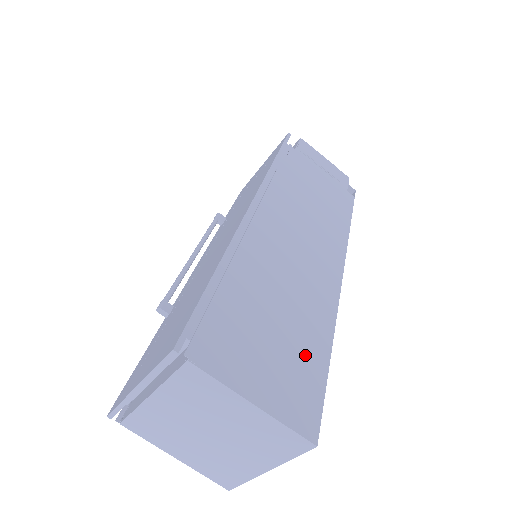
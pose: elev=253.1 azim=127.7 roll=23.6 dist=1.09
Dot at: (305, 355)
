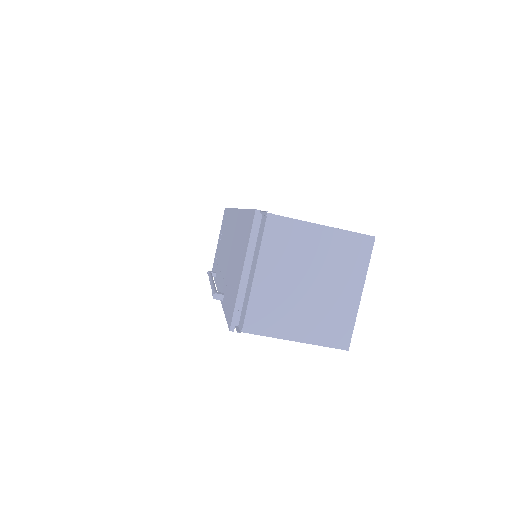
Dot at: occluded
